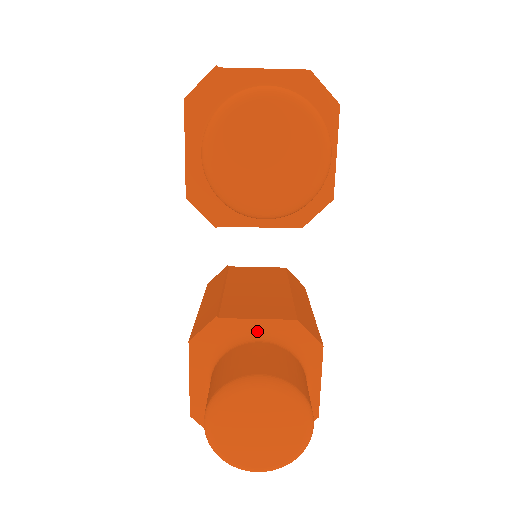
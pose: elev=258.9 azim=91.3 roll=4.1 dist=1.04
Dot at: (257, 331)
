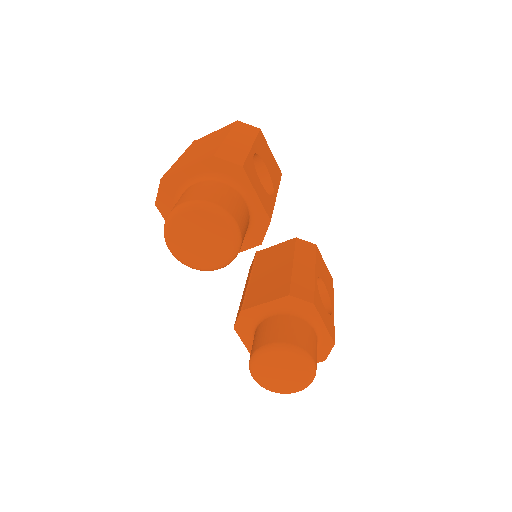
Dot at: (269, 309)
